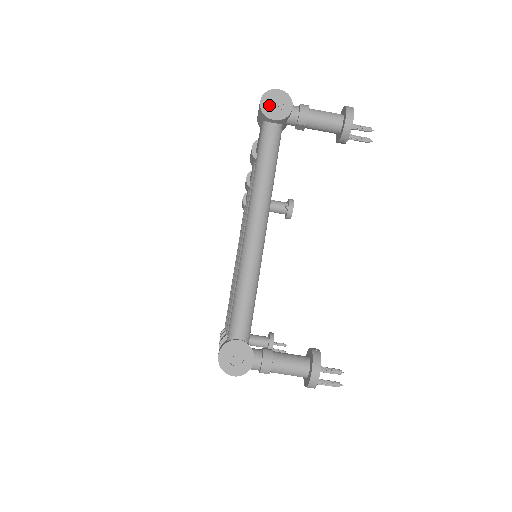
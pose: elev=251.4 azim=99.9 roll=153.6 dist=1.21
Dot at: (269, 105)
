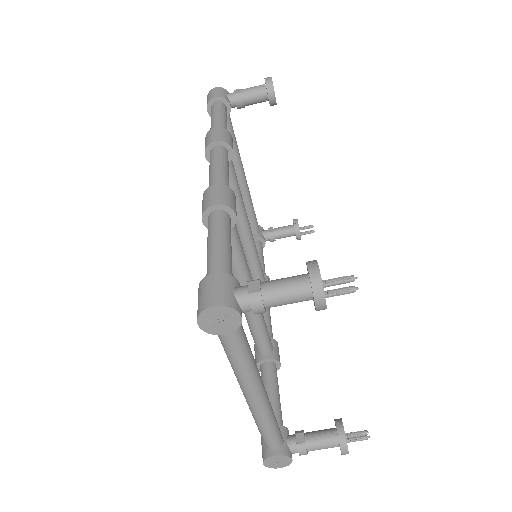
Dot at: (211, 325)
